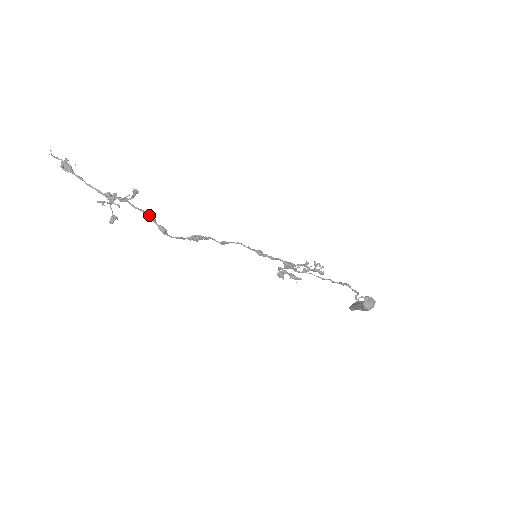
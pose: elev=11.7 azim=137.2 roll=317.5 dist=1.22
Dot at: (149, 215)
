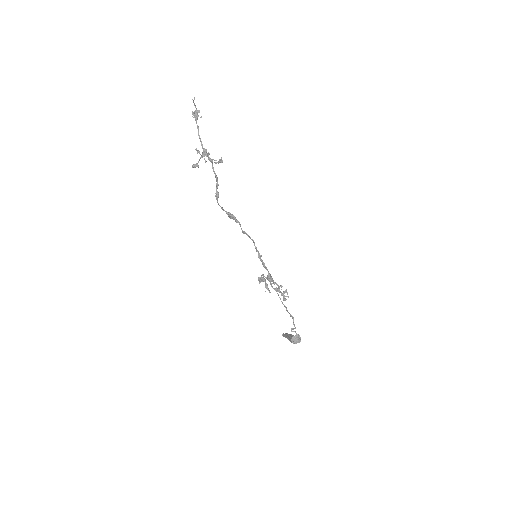
Dot at: (217, 181)
